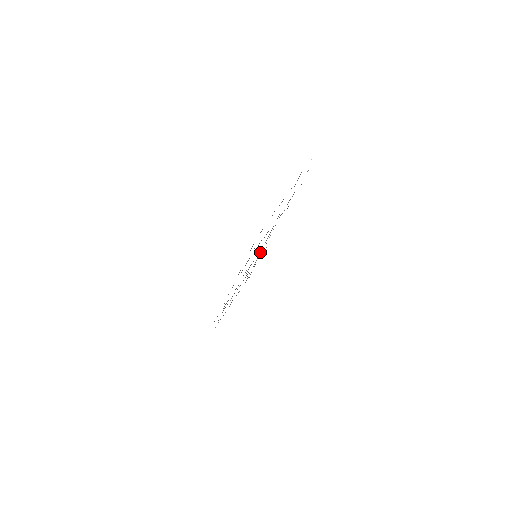
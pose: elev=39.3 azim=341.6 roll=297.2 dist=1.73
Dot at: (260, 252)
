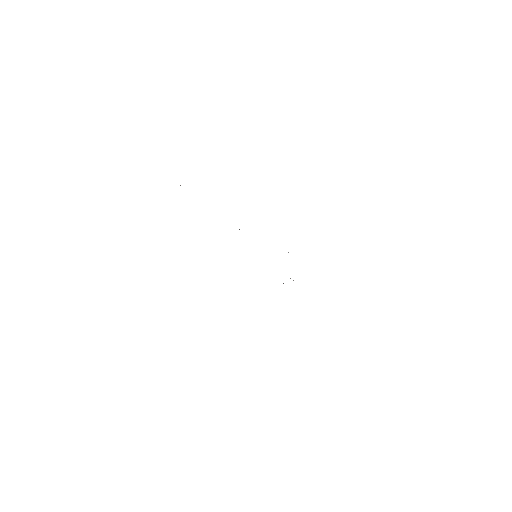
Dot at: occluded
